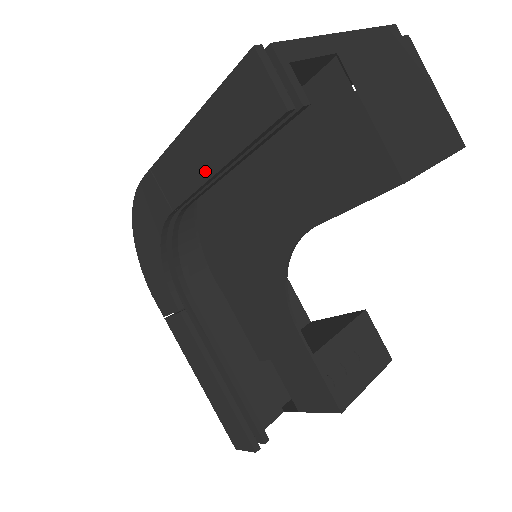
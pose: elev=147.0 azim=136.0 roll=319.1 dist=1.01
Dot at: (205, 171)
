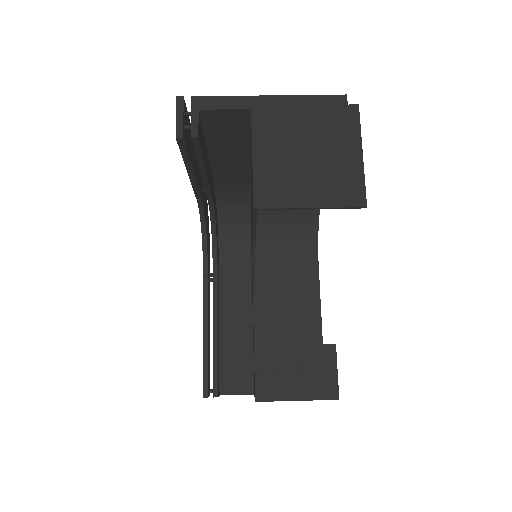
Dot at: occluded
